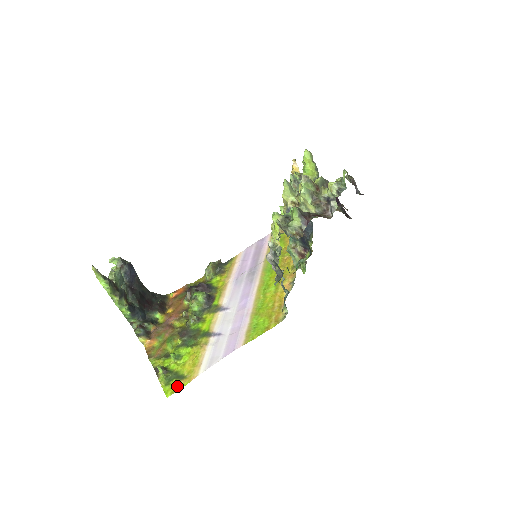
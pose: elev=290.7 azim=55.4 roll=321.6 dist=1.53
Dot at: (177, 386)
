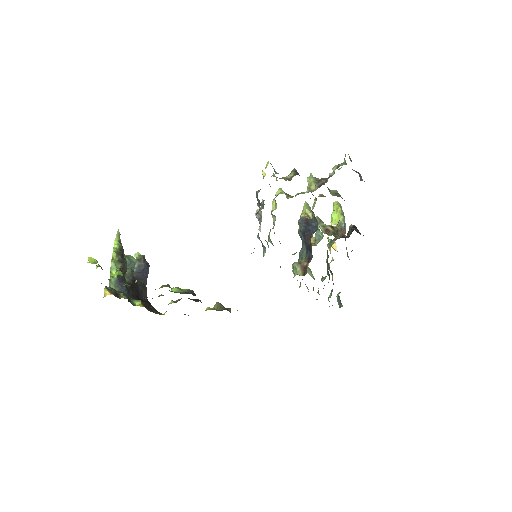
Dot at: occluded
